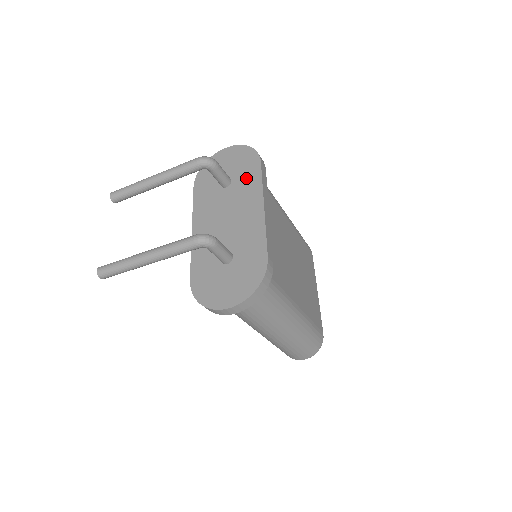
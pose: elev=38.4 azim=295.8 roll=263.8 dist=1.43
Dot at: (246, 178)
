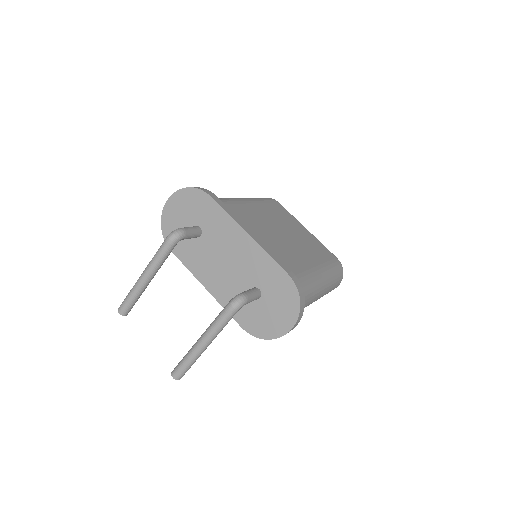
Dot at: (211, 218)
